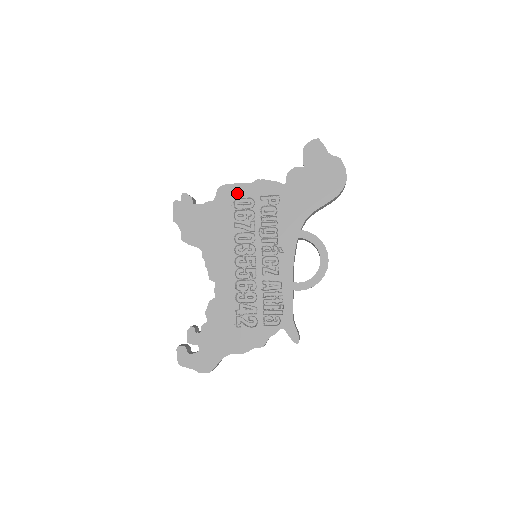
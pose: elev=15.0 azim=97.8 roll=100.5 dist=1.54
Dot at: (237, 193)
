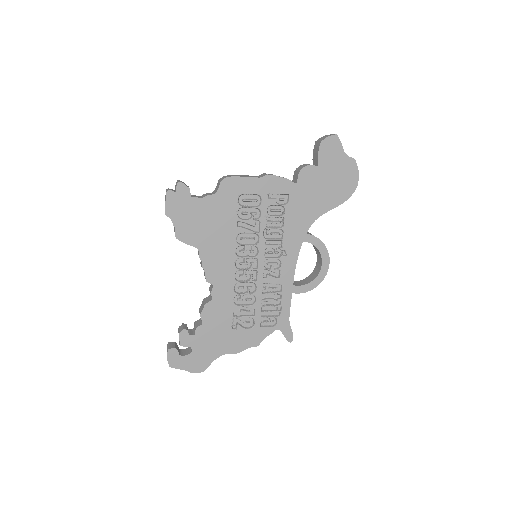
Dot at: (243, 188)
